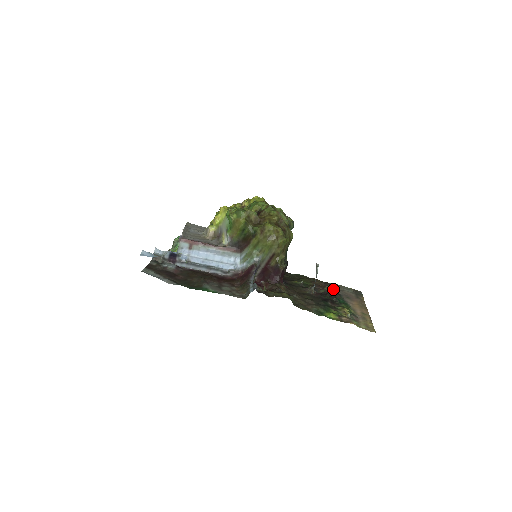
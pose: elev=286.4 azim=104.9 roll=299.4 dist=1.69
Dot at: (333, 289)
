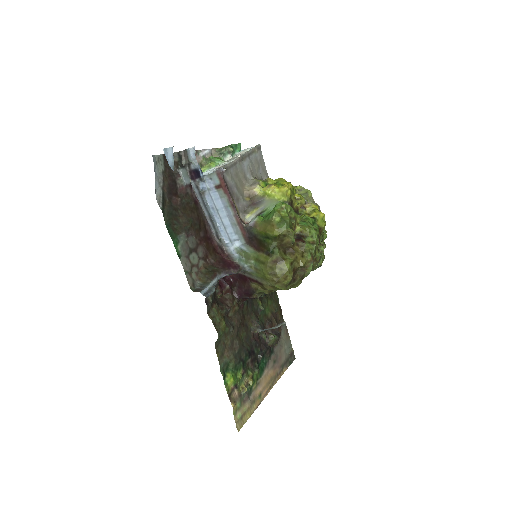
Dot at: (275, 342)
